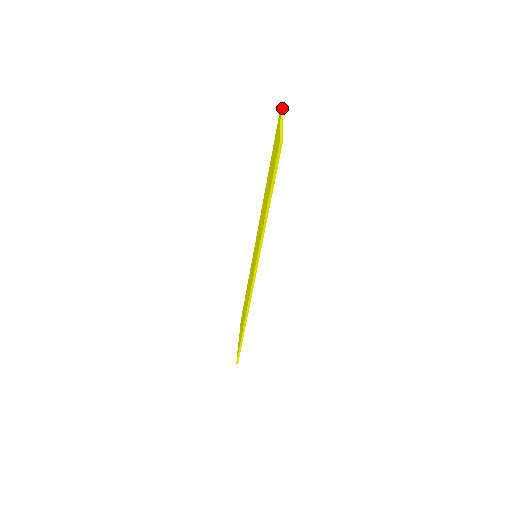
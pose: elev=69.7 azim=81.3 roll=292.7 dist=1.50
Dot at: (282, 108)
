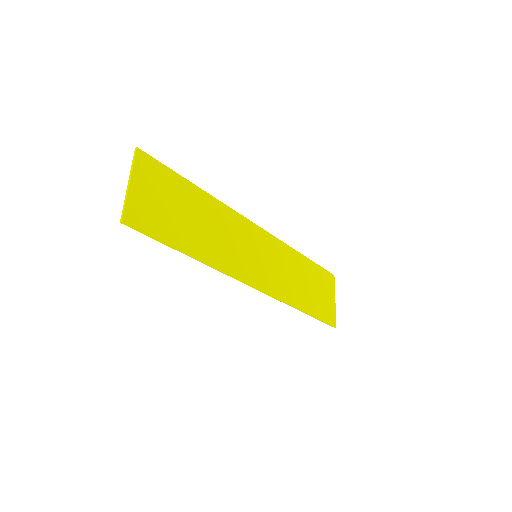
Dot at: (134, 155)
